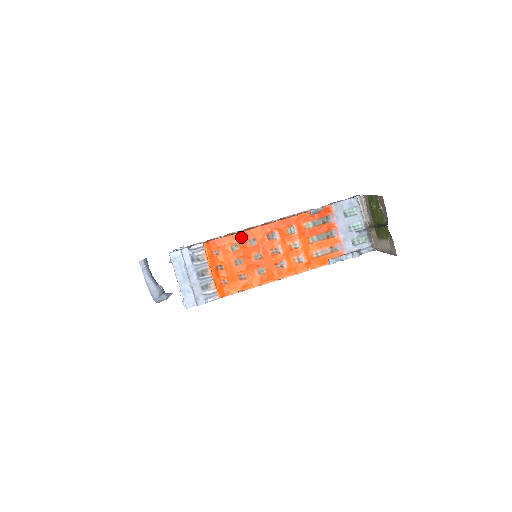
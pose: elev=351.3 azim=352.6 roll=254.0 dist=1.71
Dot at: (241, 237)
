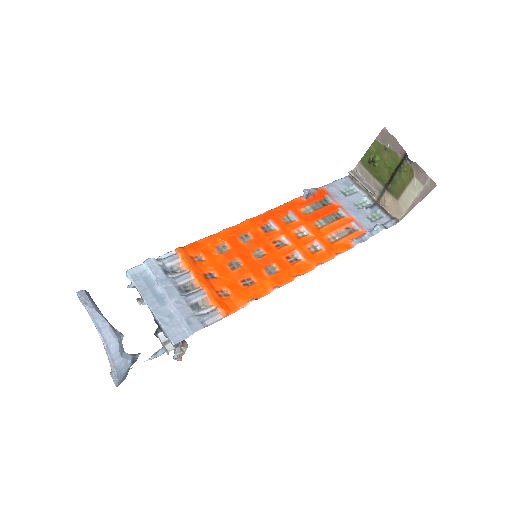
Dot at: (227, 235)
